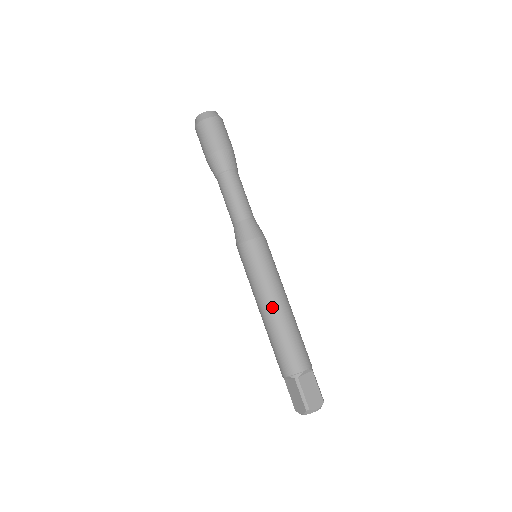
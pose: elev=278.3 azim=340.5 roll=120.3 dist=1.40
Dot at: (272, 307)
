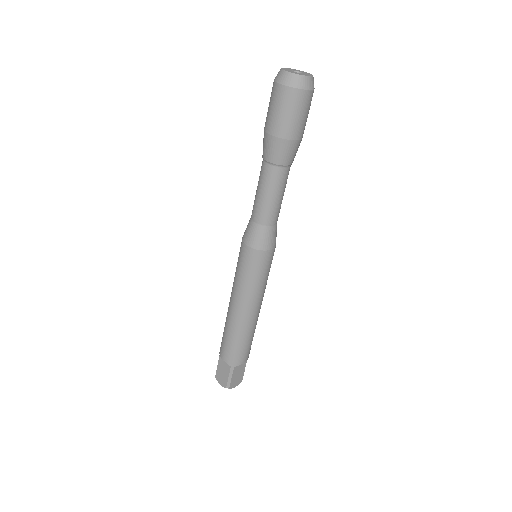
Dot at: (246, 313)
